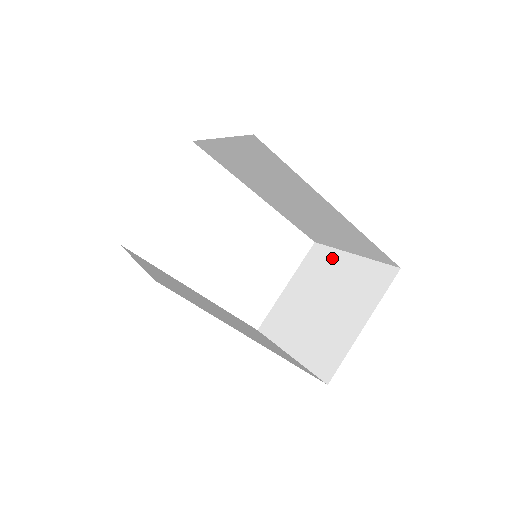
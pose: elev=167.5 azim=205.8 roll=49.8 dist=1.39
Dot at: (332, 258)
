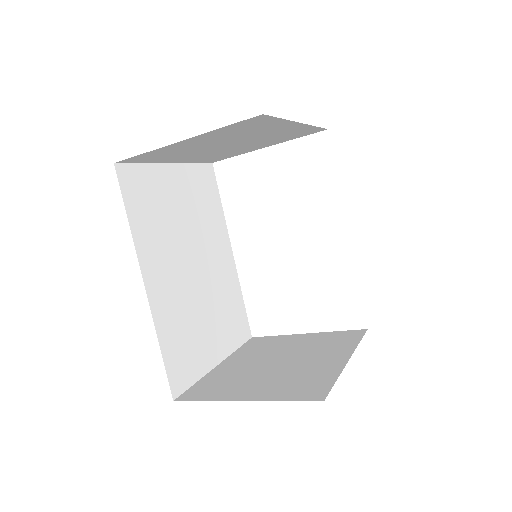
Dot at: (343, 347)
